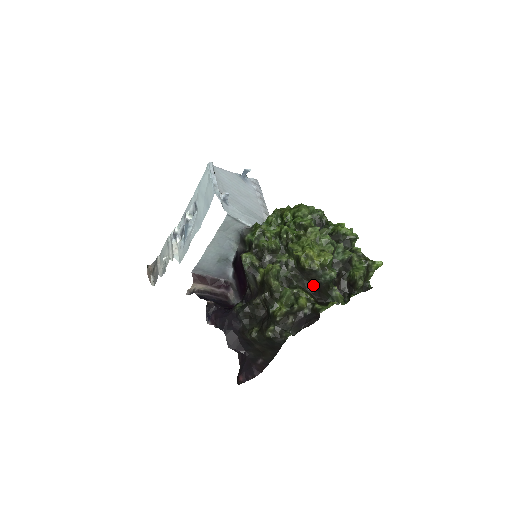
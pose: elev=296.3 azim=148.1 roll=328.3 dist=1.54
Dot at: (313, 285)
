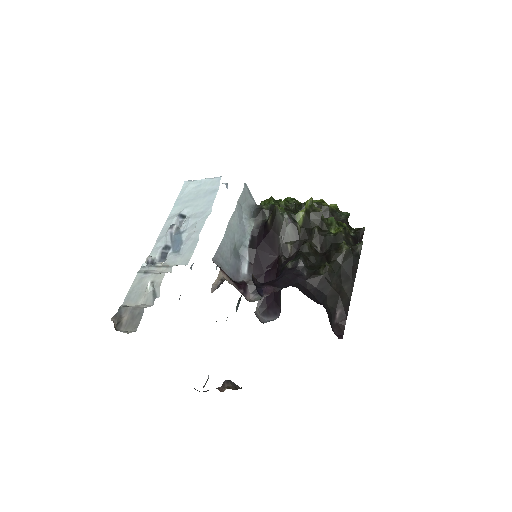
Dot at: occluded
